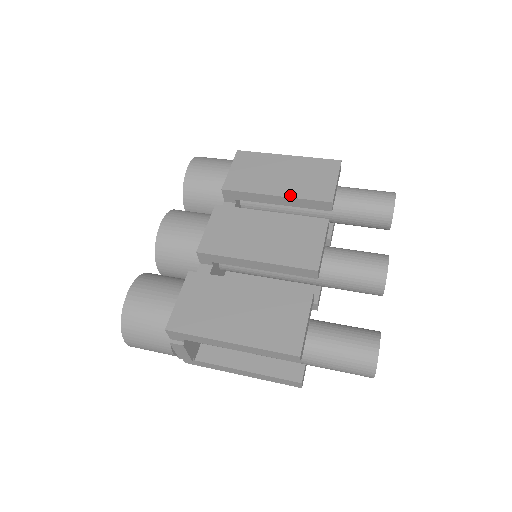
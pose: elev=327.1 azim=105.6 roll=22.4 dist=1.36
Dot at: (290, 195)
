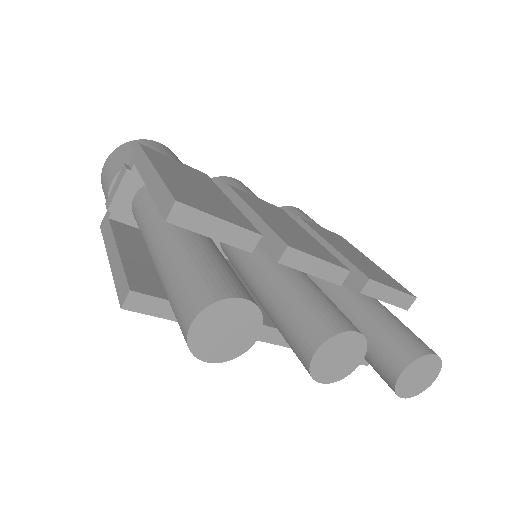
Dot at: (341, 252)
